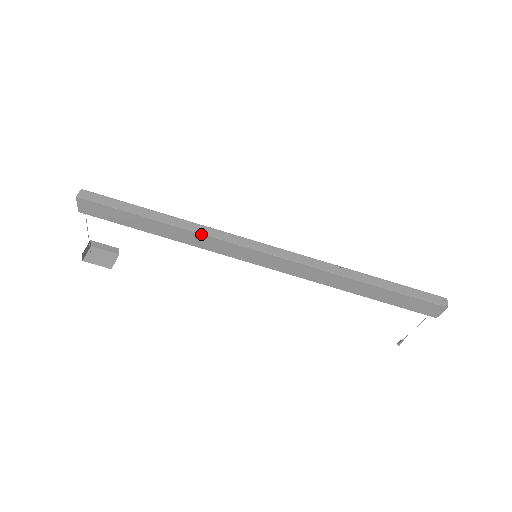
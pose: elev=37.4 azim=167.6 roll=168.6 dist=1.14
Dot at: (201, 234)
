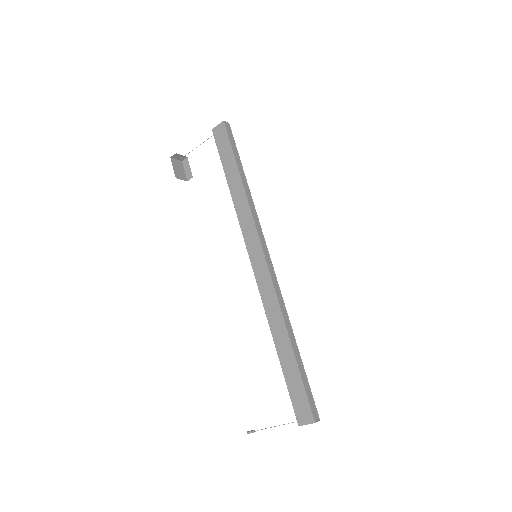
Dot at: (250, 207)
